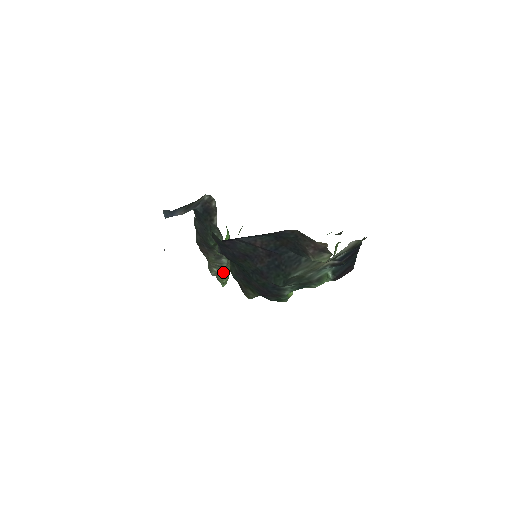
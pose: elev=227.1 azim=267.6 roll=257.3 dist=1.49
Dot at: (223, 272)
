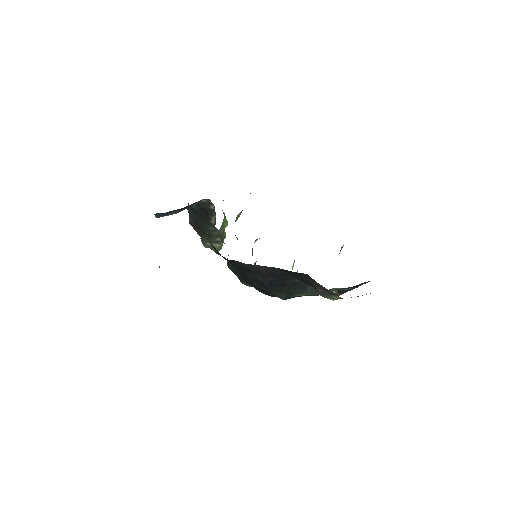
Dot at: (217, 245)
